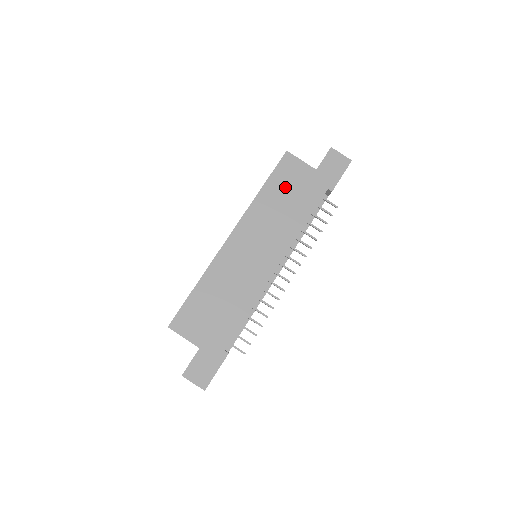
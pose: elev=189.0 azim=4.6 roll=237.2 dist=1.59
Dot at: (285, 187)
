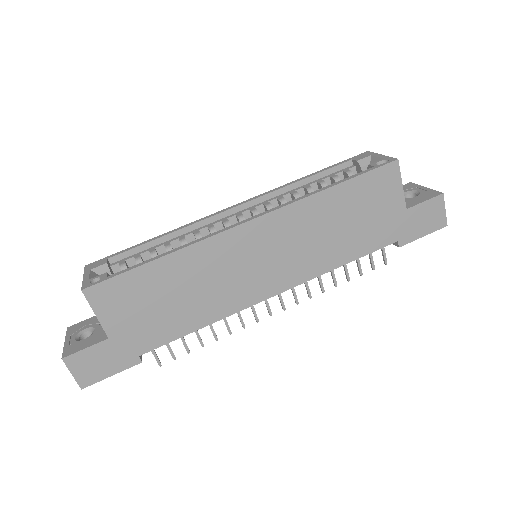
Dot at: (358, 205)
